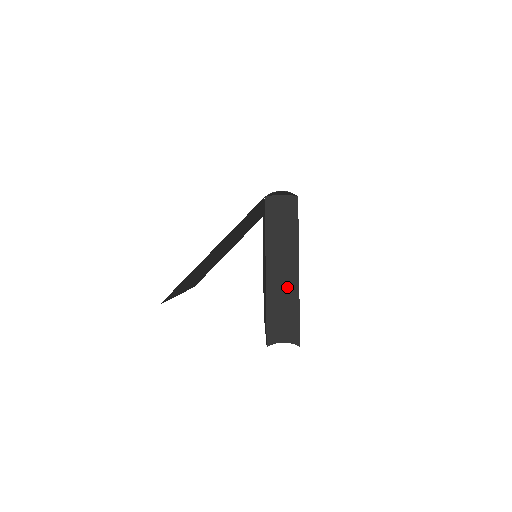
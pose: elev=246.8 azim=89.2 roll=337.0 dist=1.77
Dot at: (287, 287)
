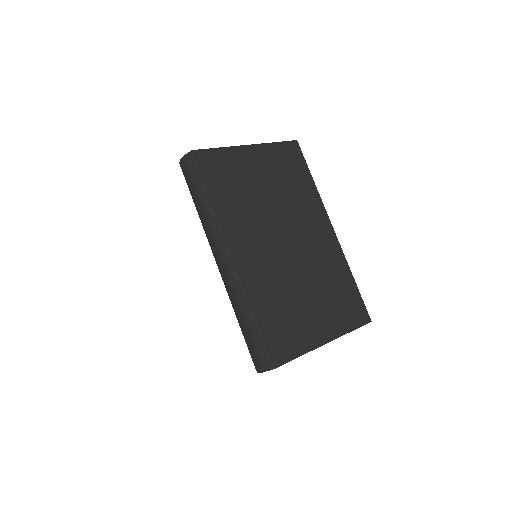
Dot at: occluded
